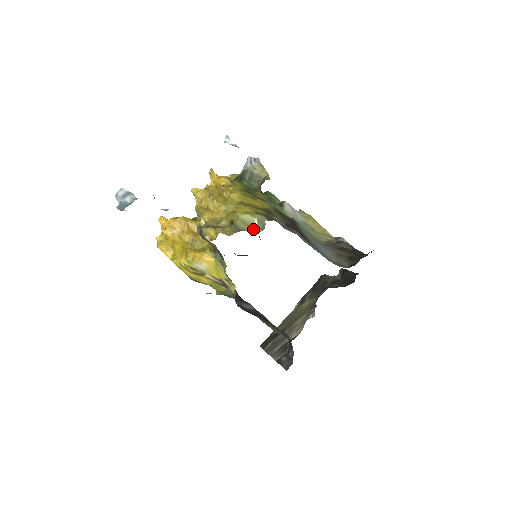
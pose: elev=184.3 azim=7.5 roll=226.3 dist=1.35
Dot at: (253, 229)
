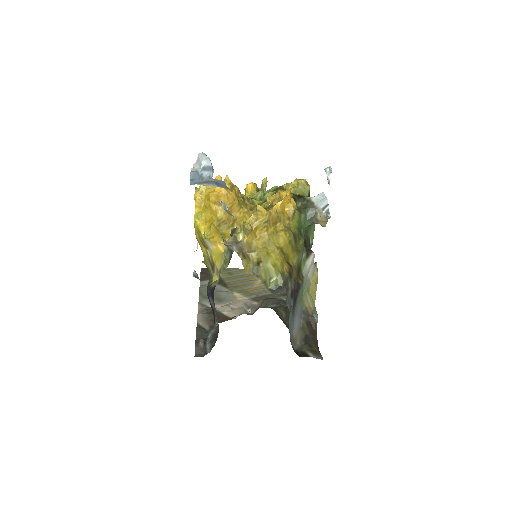
Dot at: (267, 282)
